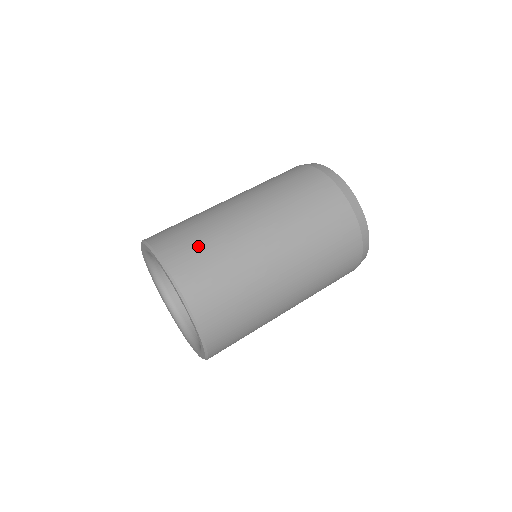
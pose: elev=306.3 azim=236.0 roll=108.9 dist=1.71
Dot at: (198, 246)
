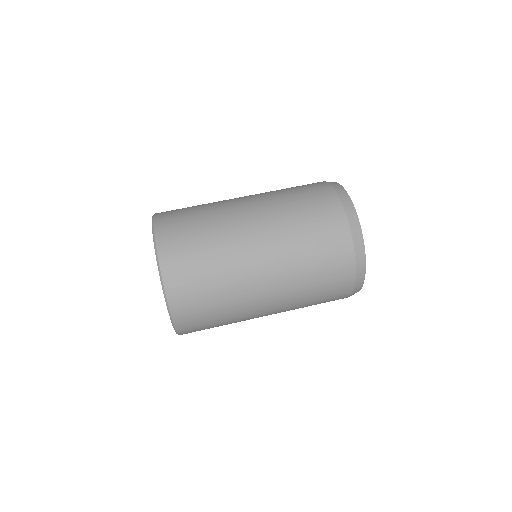
Dot at: (197, 267)
